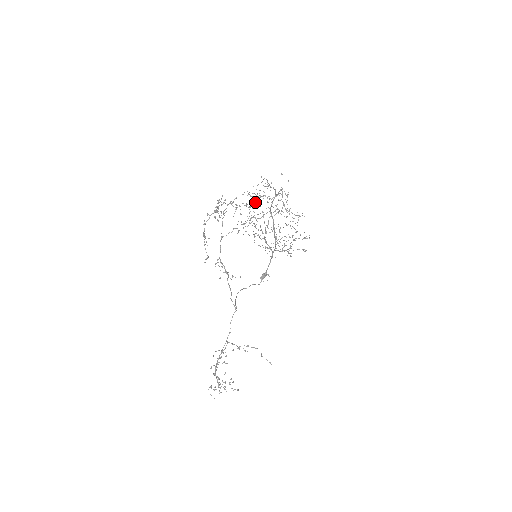
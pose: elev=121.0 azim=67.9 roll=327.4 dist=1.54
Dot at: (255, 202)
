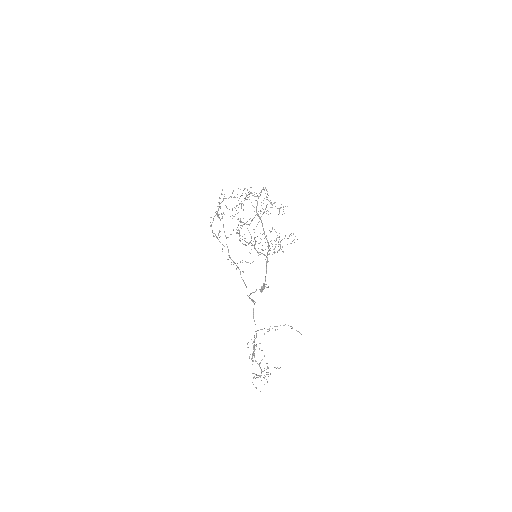
Dot at: occluded
